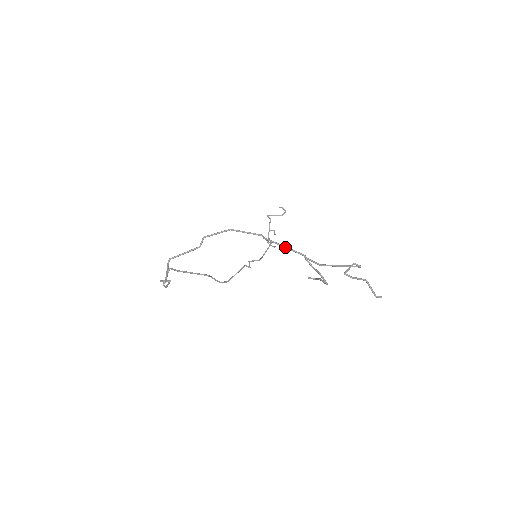
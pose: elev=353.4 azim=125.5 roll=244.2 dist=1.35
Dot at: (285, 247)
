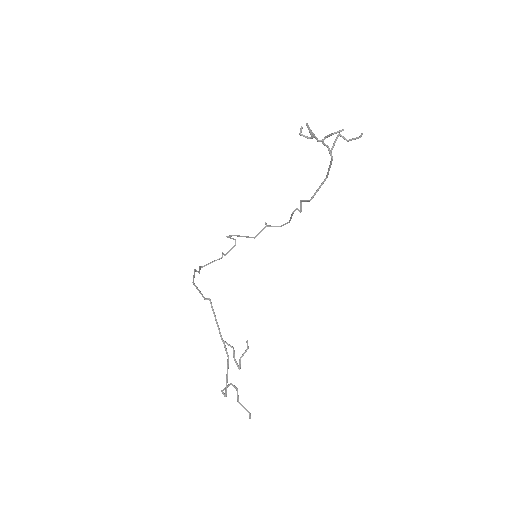
Dot at: (216, 321)
